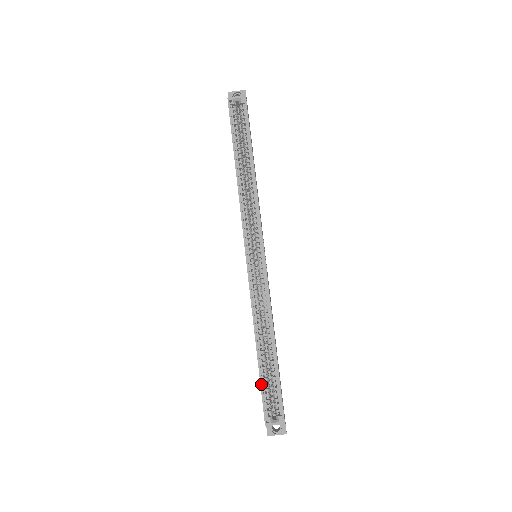
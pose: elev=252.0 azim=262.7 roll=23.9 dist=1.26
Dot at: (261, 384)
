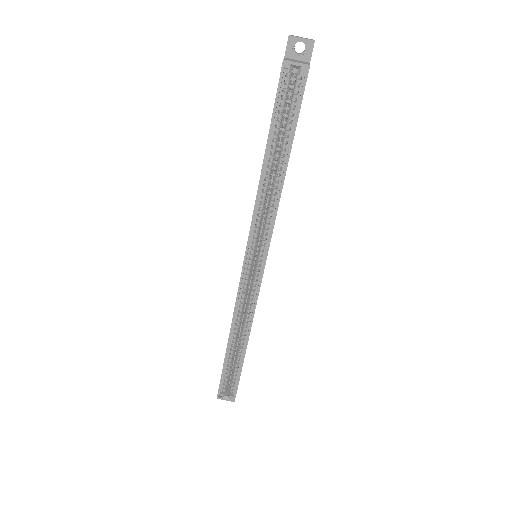
Dot at: (223, 371)
